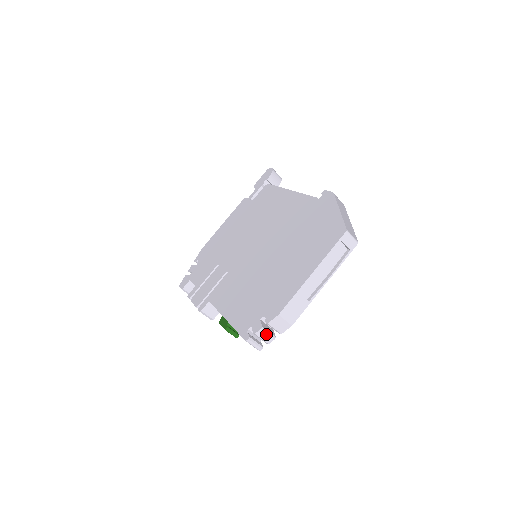
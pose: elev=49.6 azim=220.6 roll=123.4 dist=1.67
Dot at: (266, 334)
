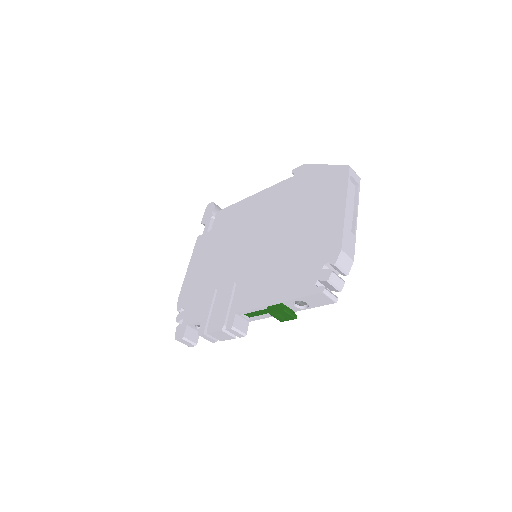
Dot at: (337, 278)
